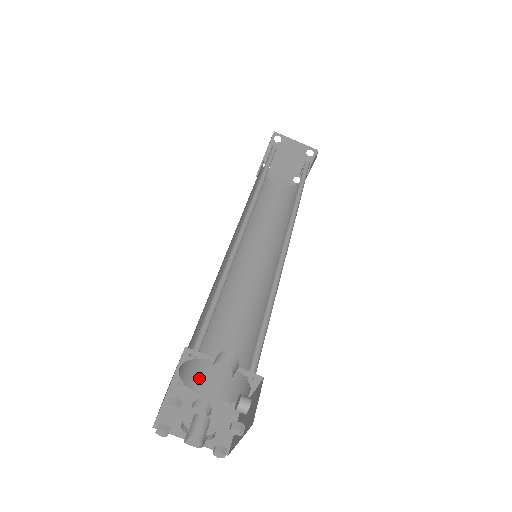
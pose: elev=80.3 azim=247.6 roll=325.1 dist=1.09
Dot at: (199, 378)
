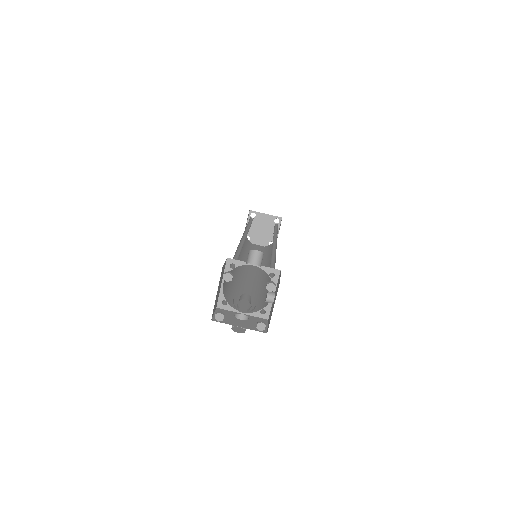
Dot at: (235, 304)
